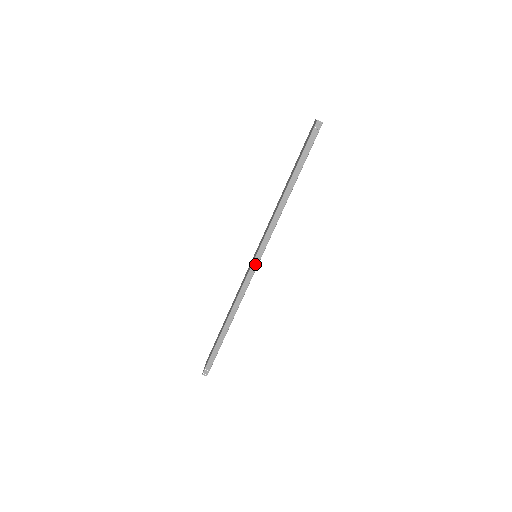
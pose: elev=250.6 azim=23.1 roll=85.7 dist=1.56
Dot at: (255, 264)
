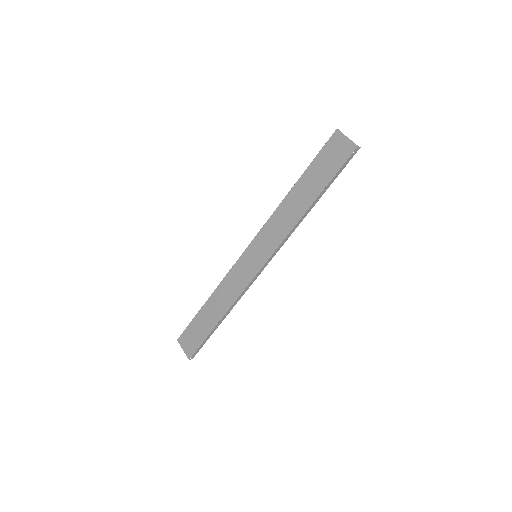
Dot at: (263, 268)
